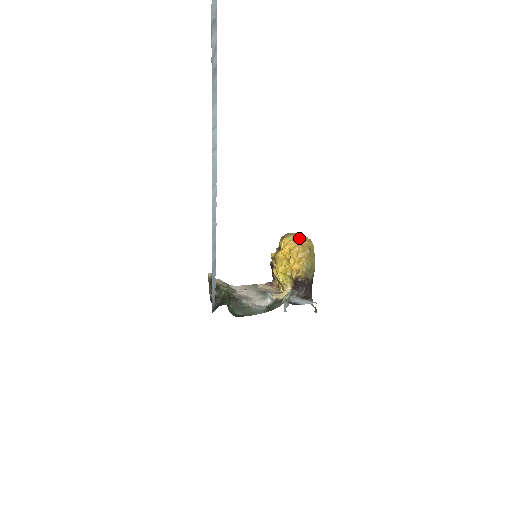
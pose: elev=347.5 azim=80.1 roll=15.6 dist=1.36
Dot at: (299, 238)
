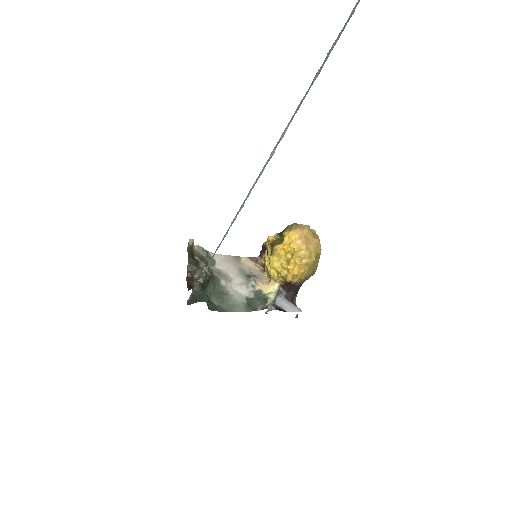
Dot at: (308, 236)
